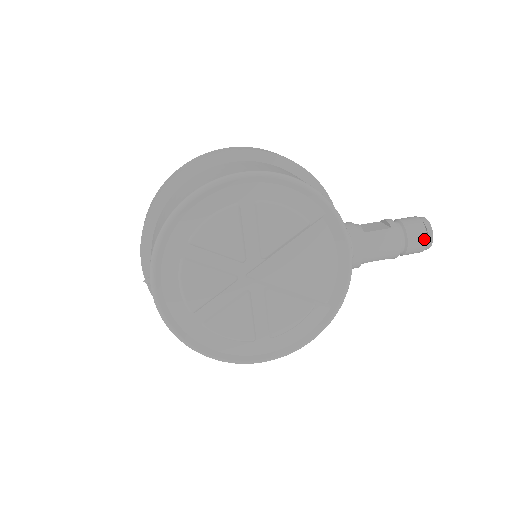
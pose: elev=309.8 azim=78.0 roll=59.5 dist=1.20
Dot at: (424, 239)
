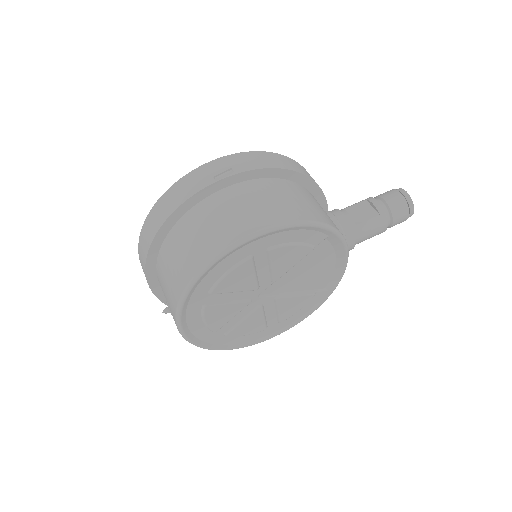
Dot at: (406, 216)
